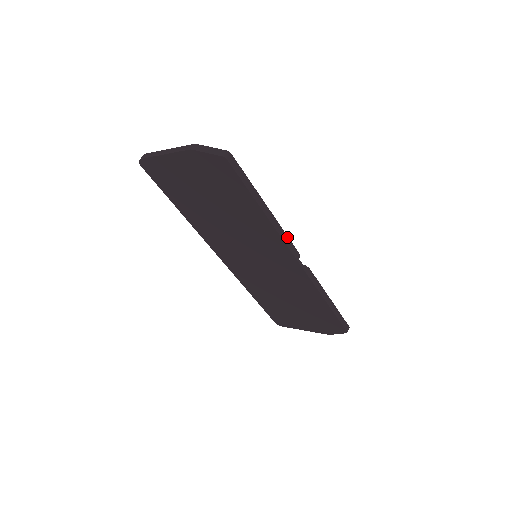
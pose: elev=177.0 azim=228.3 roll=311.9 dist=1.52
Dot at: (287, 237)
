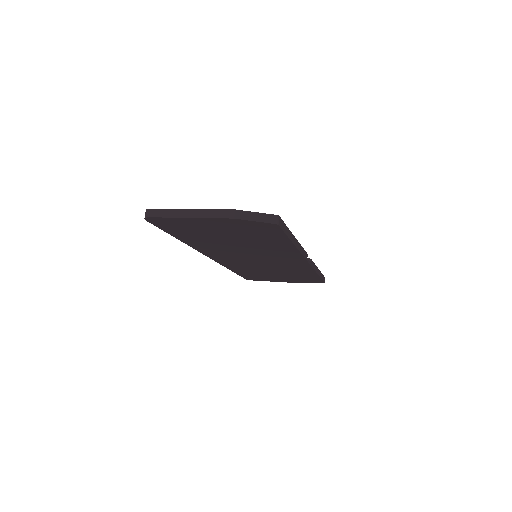
Dot at: (303, 249)
